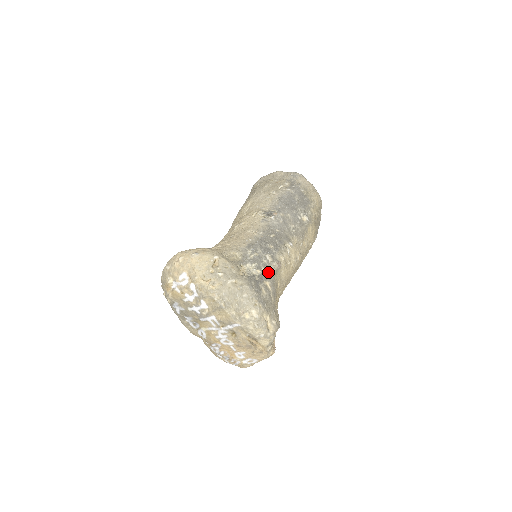
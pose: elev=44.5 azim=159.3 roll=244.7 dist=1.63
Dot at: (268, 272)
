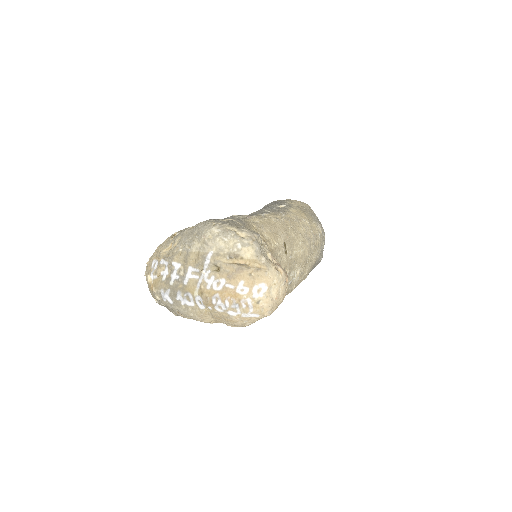
Dot at: occluded
